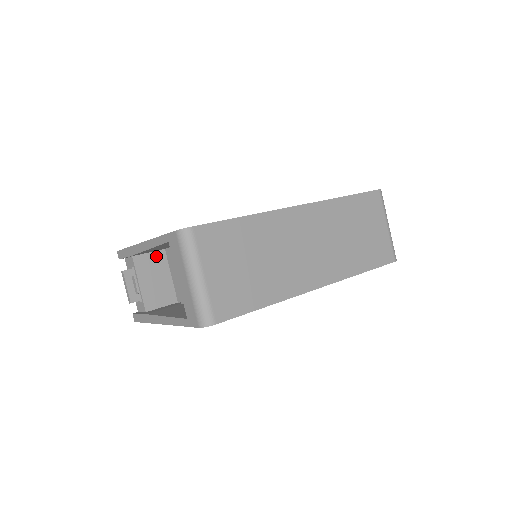
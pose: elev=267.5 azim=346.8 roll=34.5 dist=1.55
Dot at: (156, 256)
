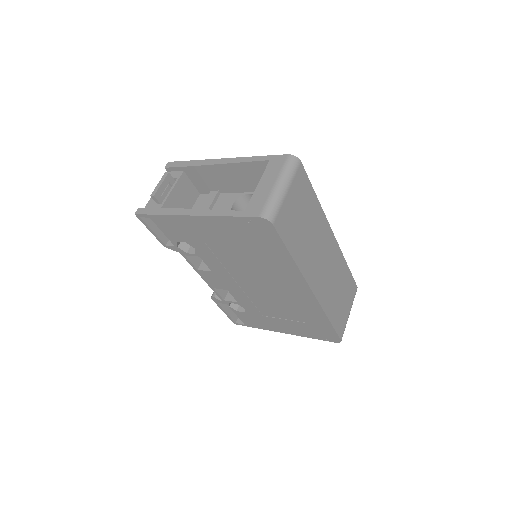
Dot at: (193, 190)
